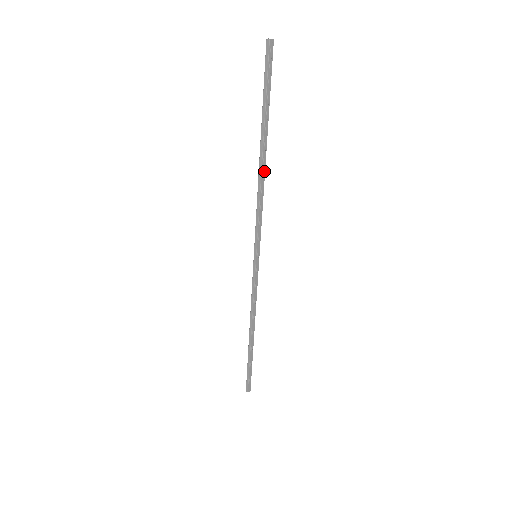
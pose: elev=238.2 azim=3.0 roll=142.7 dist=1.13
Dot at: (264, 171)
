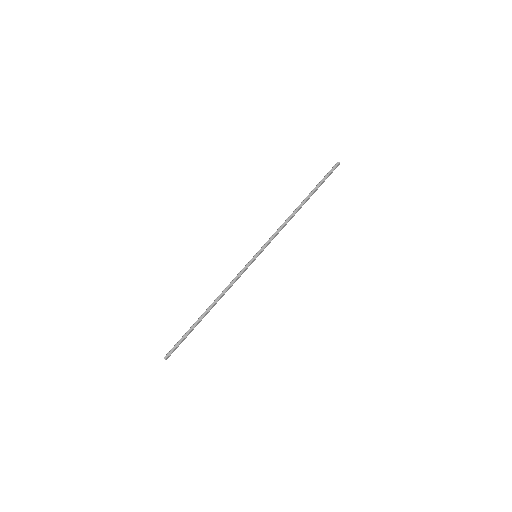
Dot at: occluded
